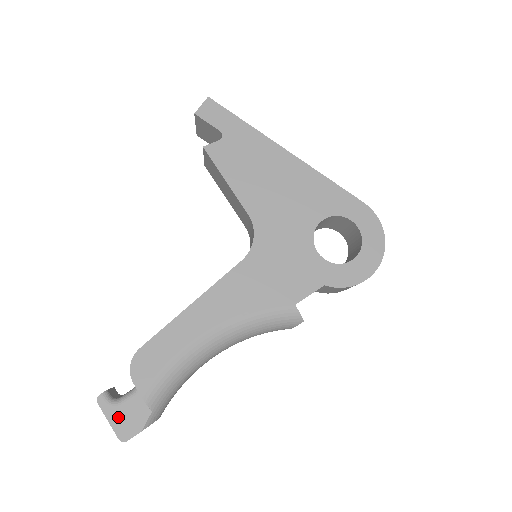
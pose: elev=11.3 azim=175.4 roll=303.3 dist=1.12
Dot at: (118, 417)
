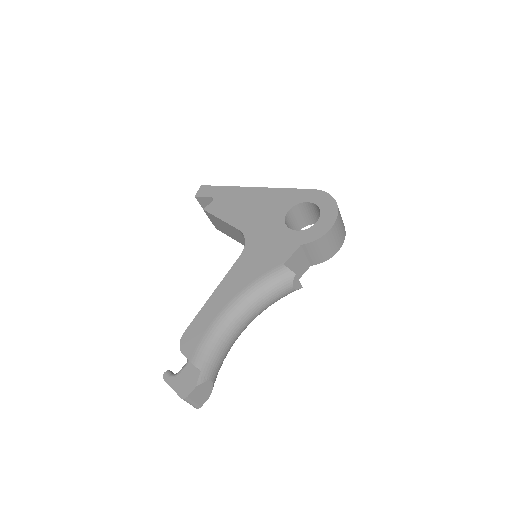
Dot at: (178, 383)
